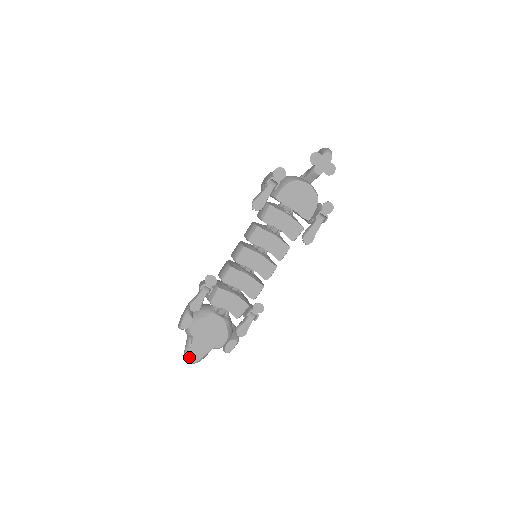
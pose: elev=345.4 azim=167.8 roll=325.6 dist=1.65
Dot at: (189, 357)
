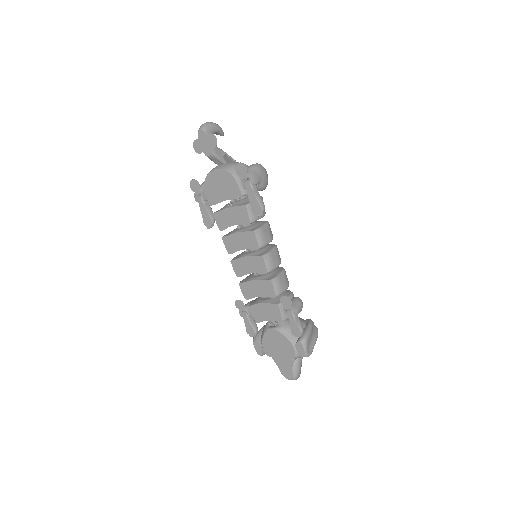
Dot at: (285, 376)
